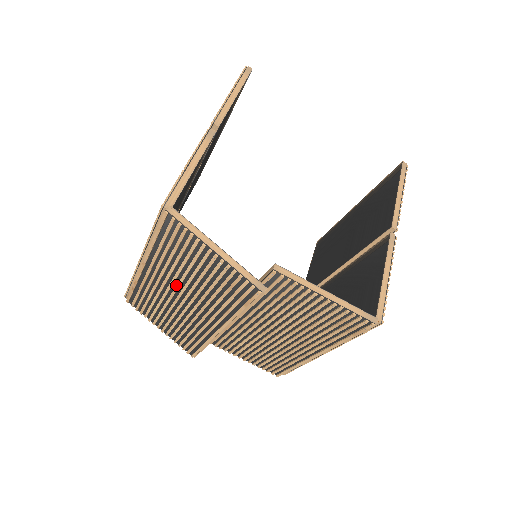
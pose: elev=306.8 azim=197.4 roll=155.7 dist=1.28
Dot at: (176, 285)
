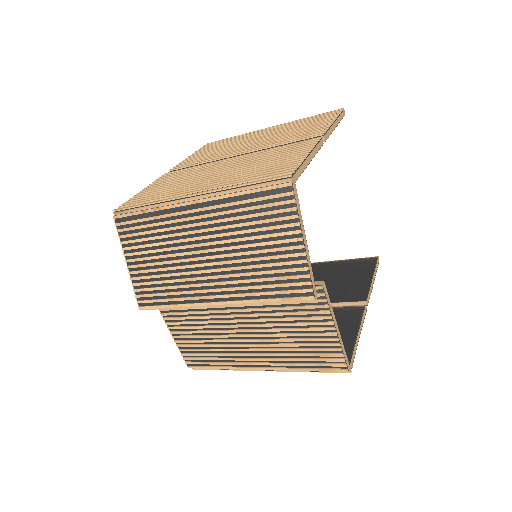
Dot at: (215, 241)
